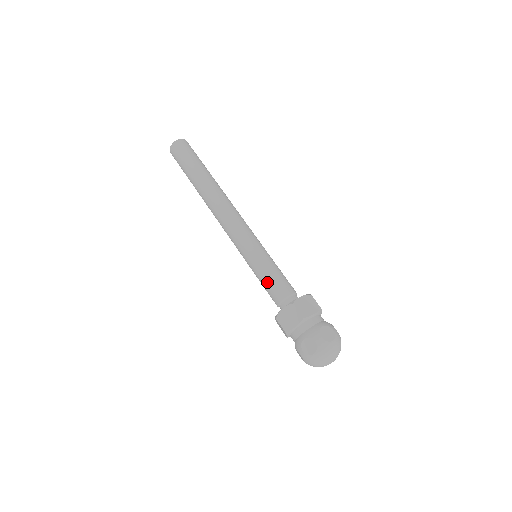
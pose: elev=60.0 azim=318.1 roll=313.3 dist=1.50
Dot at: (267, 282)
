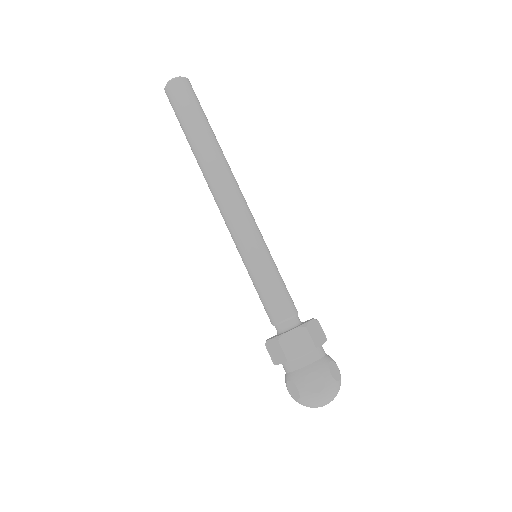
Dot at: (271, 292)
